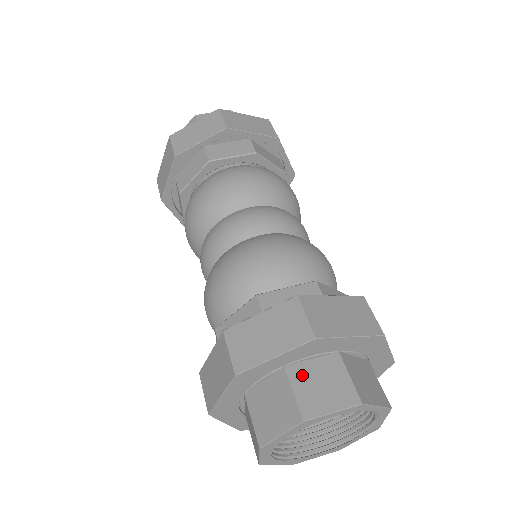
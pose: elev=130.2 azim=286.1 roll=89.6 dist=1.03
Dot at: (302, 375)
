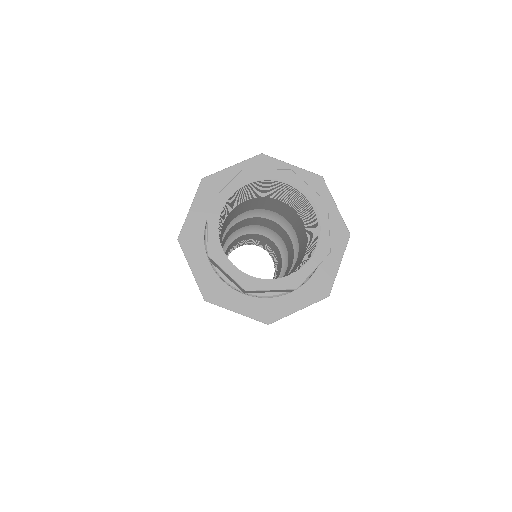
Dot at: occluded
